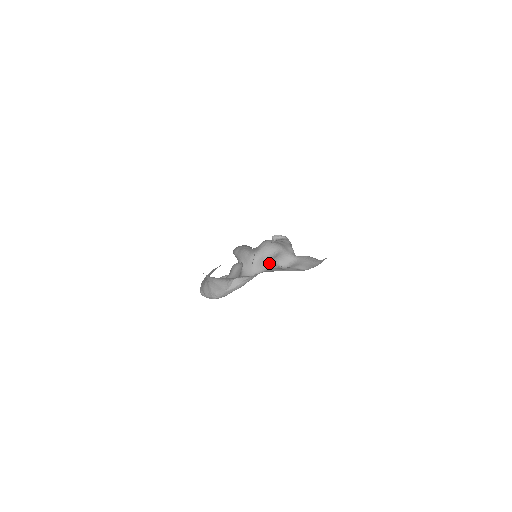
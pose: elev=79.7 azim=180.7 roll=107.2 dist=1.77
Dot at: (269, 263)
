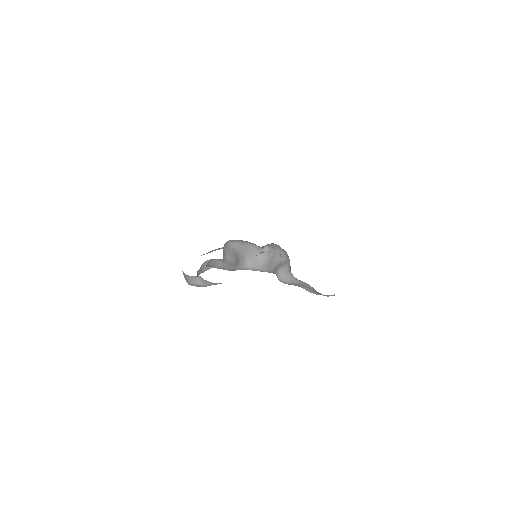
Dot at: (274, 268)
